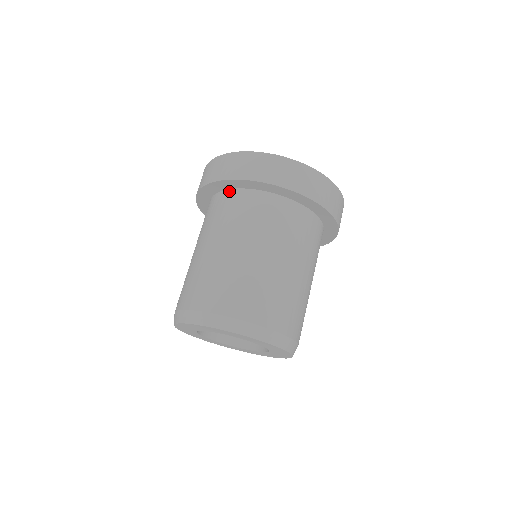
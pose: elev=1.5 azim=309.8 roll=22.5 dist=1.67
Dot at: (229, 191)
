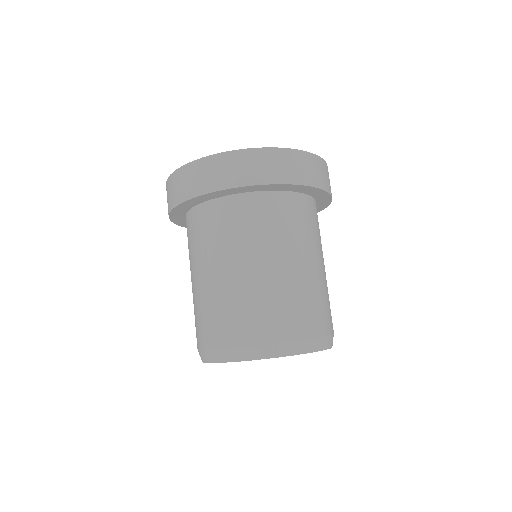
Dot at: (195, 209)
